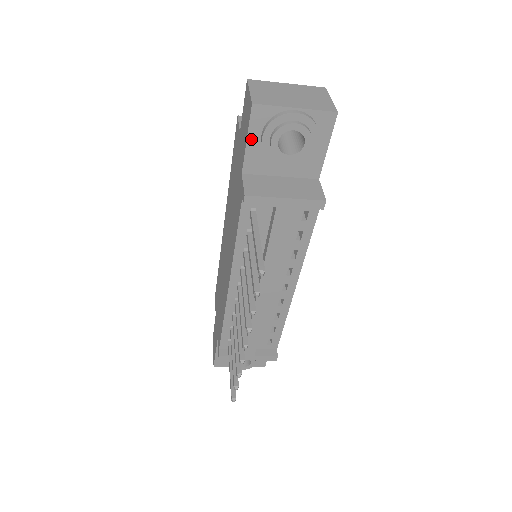
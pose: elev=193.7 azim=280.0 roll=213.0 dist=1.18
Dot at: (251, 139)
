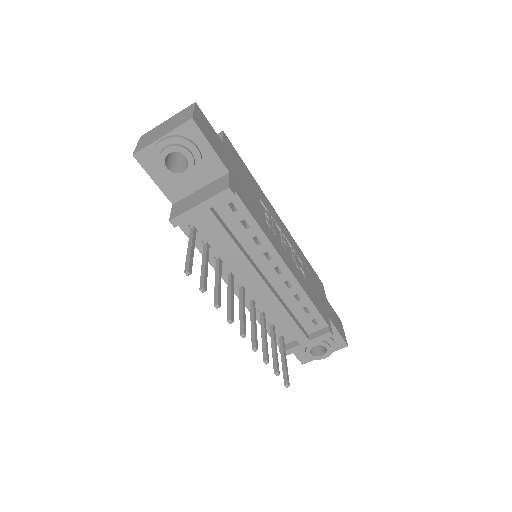
Dot at: (155, 178)
